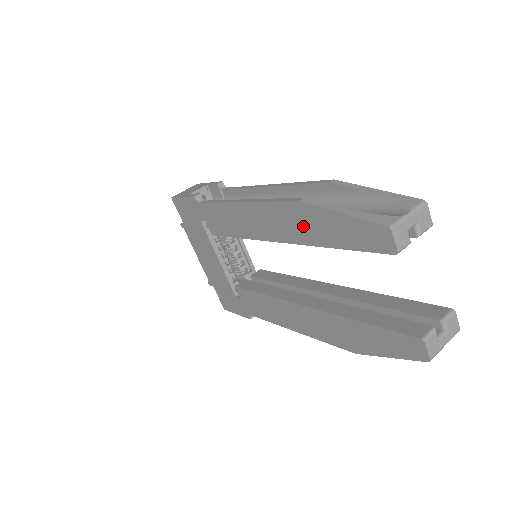
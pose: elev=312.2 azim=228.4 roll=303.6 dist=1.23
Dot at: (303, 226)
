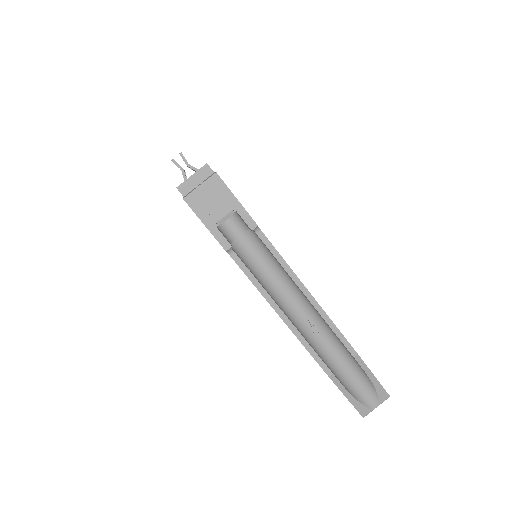
Dot at: occluded
